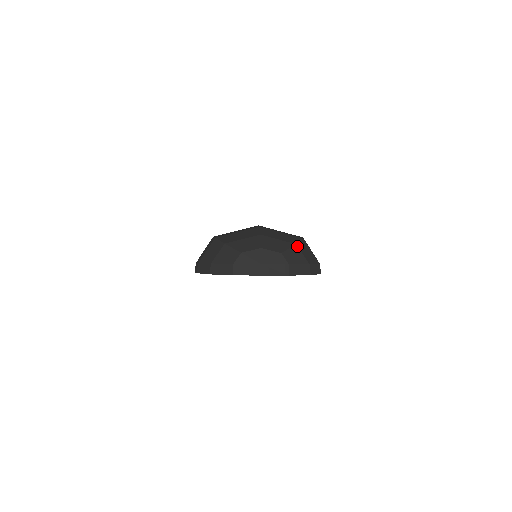
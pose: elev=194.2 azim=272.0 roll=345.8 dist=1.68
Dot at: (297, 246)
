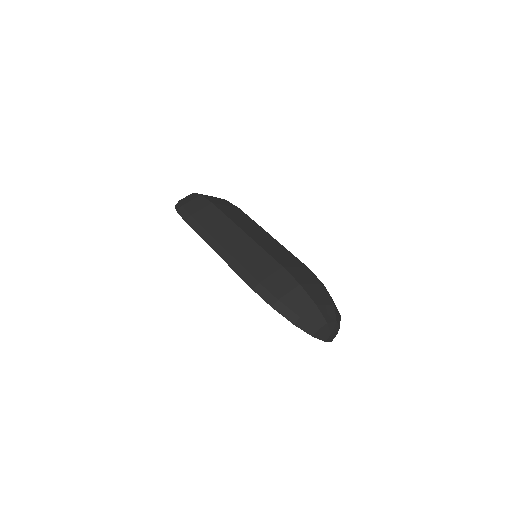
Dot at: (340, 316)
